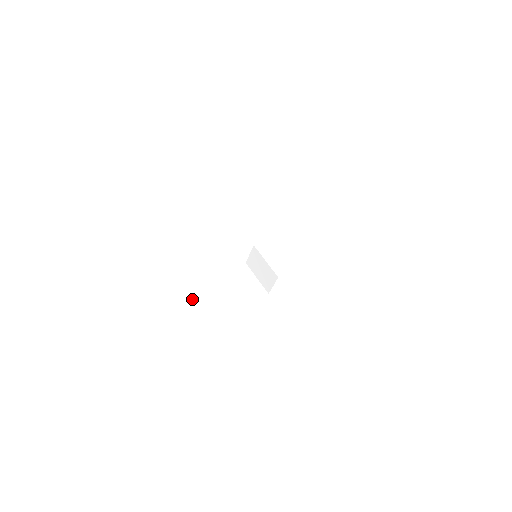
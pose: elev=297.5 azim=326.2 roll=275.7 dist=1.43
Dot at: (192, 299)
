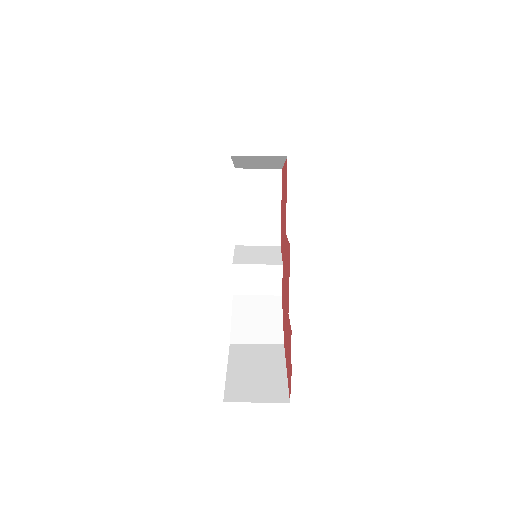
Dot at: (238, 357)
